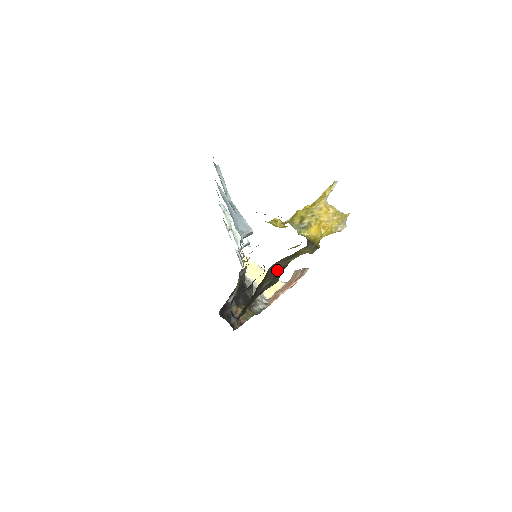
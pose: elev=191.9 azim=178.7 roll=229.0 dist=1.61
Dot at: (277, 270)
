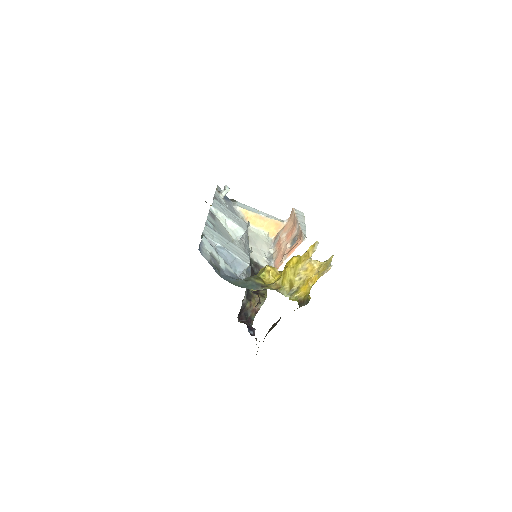
Dot at: (278, 320)
